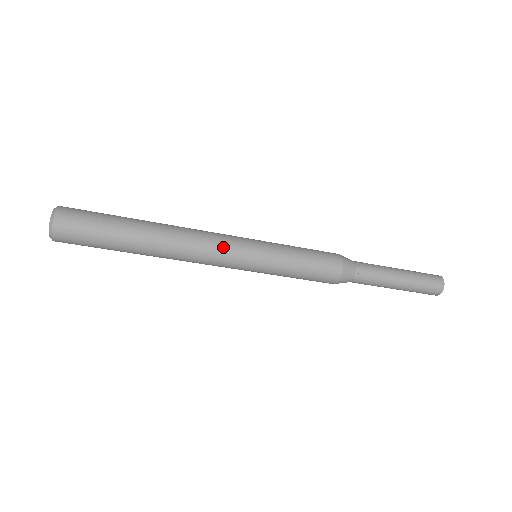
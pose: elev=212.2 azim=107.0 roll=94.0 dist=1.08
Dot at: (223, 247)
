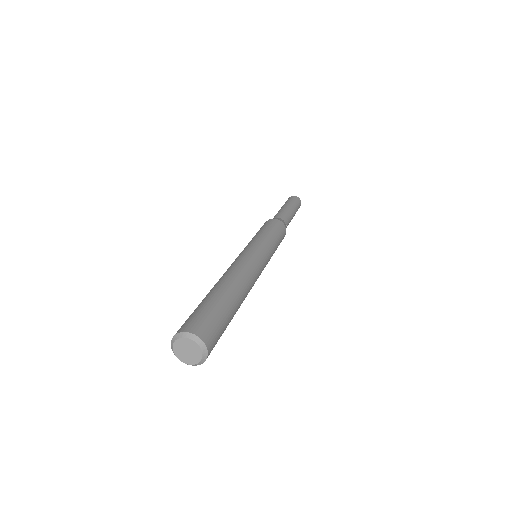
Dot at: occluded
